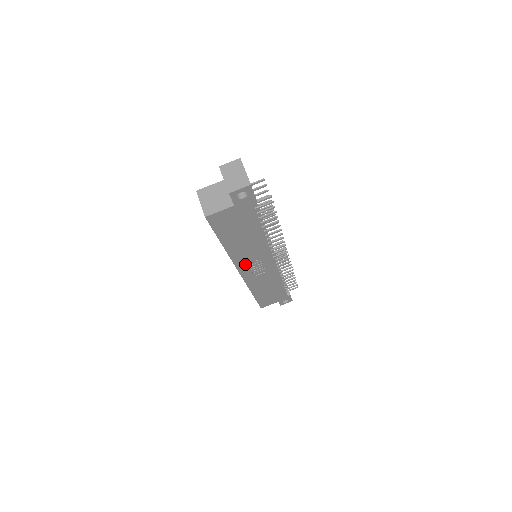
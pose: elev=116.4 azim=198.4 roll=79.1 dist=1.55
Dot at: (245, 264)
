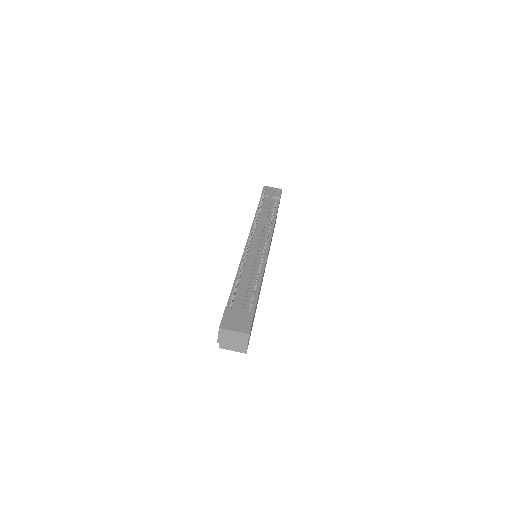
Dot at: (263, 276)
